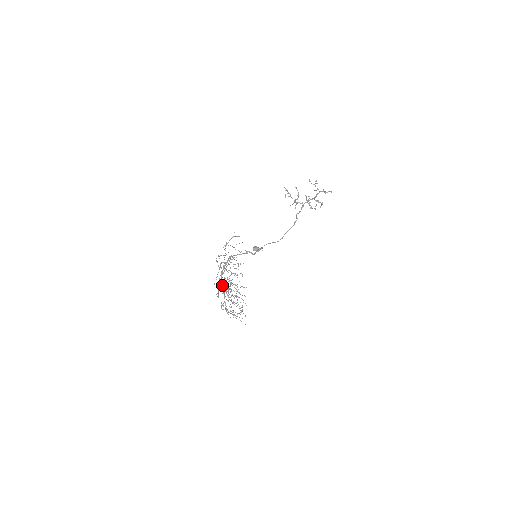
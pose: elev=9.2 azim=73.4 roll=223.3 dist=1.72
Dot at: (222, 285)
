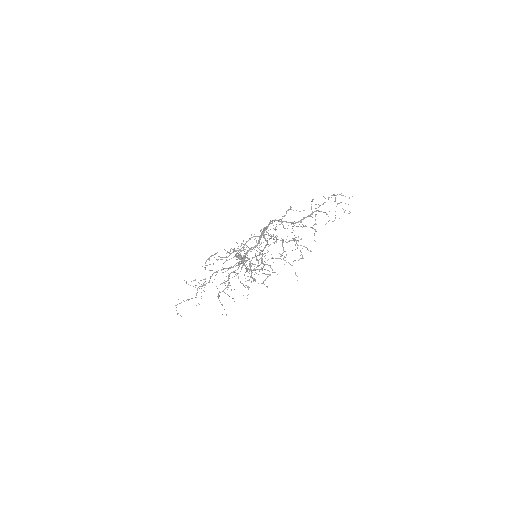
Dot at: (277, 236)
